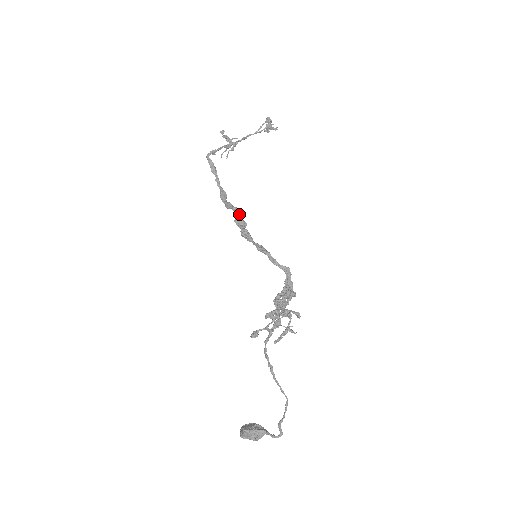
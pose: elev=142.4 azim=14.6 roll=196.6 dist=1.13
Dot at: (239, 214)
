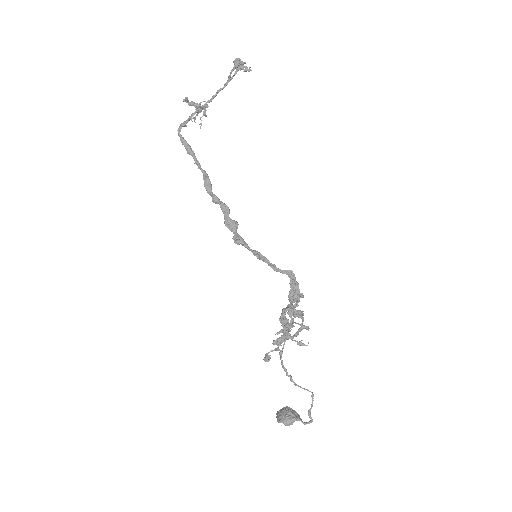
Dot at: (227, 213)
